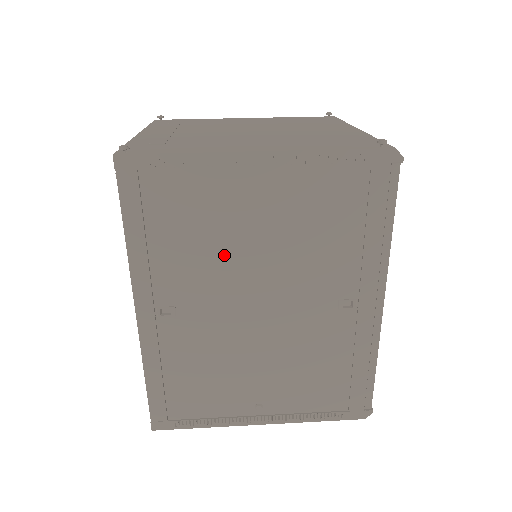
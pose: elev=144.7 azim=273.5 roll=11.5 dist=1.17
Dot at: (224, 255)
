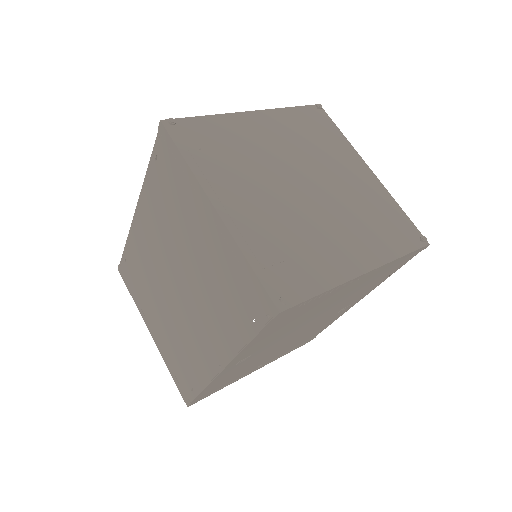
Dot at: (301, 322)
